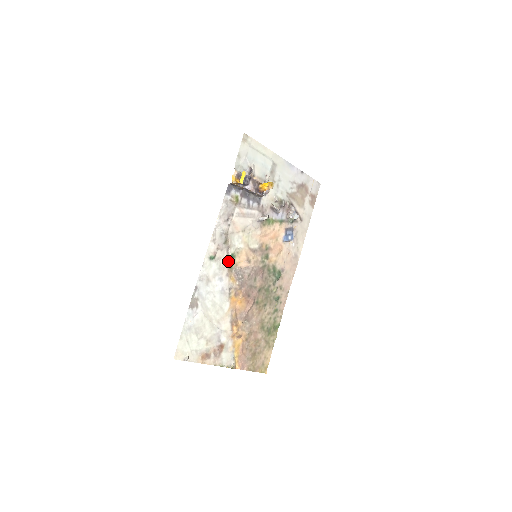
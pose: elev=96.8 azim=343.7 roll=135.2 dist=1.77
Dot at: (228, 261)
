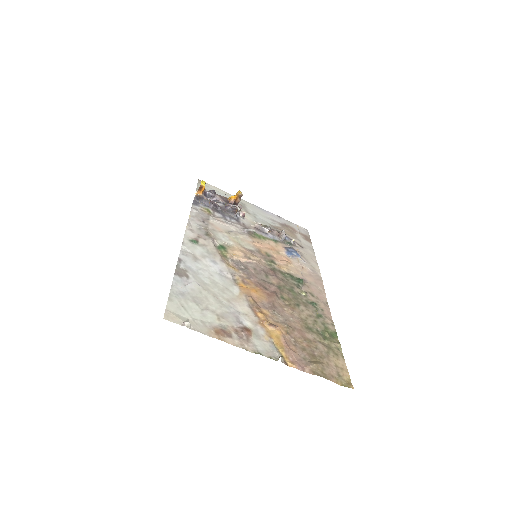
Dot at: (218, 251)
